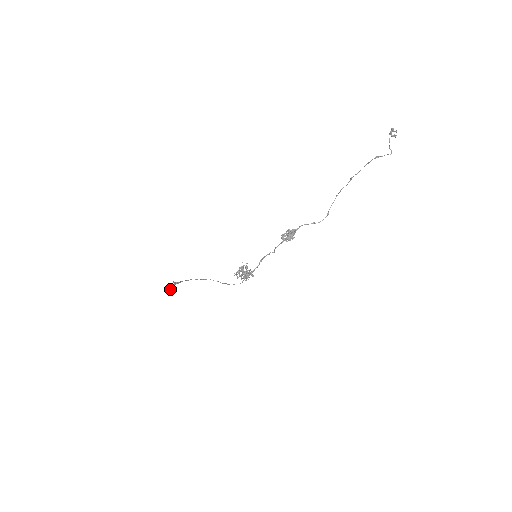
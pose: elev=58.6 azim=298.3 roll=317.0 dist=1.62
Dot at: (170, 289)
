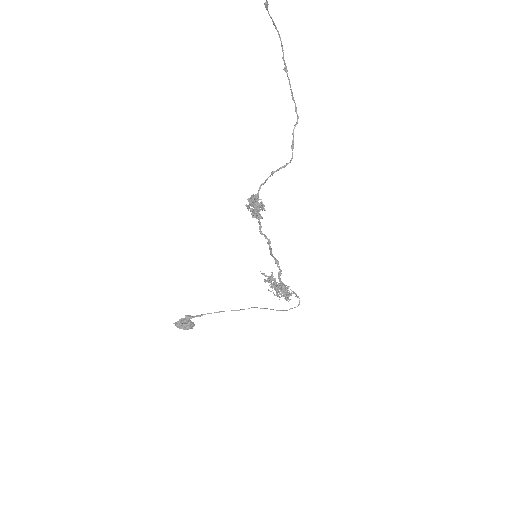
Dot at: (177, 324)
